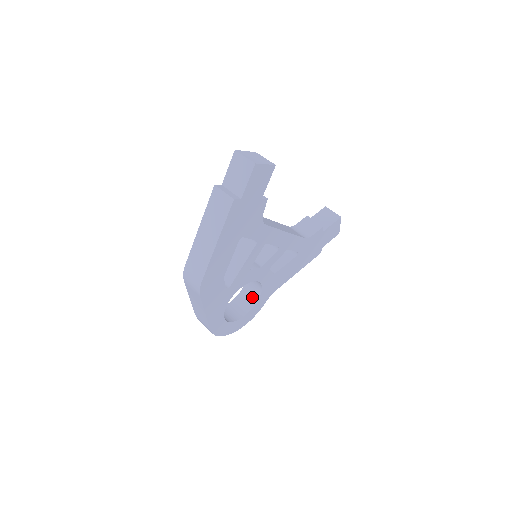
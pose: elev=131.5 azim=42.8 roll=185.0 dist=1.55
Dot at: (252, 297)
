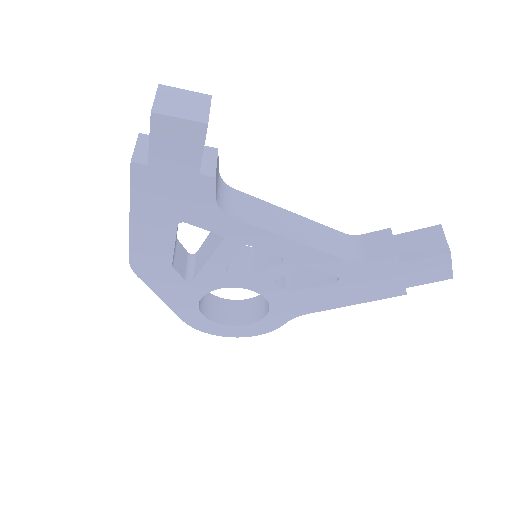
Dot at: (265, 307)
